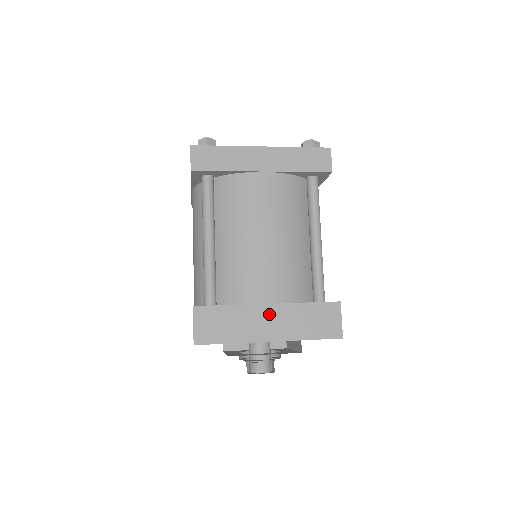
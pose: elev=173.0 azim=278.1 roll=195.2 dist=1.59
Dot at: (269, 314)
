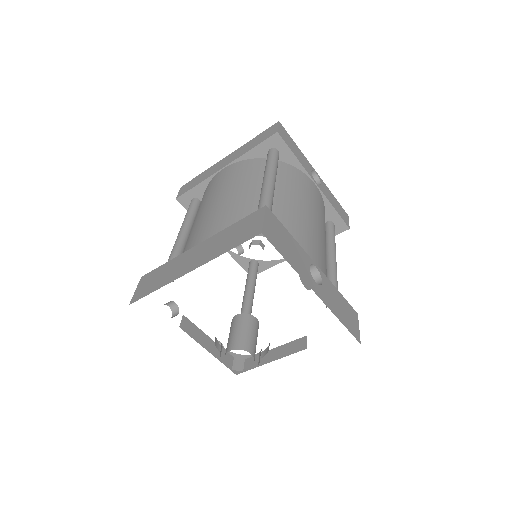
Dot at: (196, 251)
